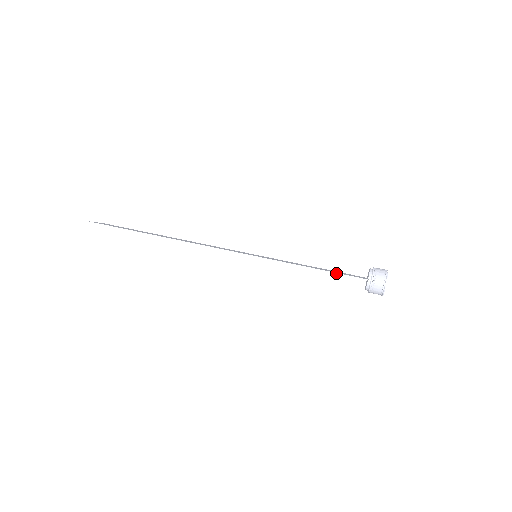
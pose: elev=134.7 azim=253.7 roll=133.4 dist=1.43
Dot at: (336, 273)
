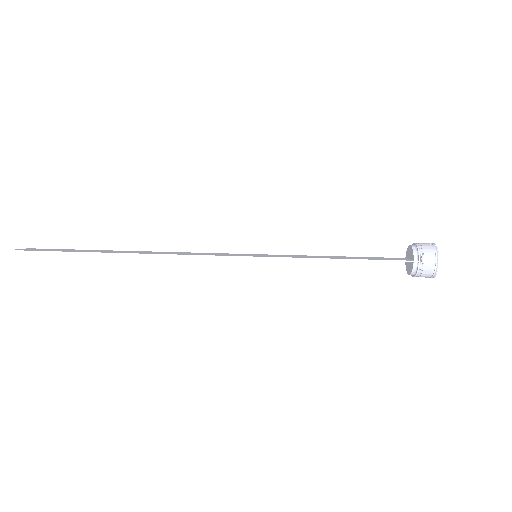
Dot at: (371, 260)
